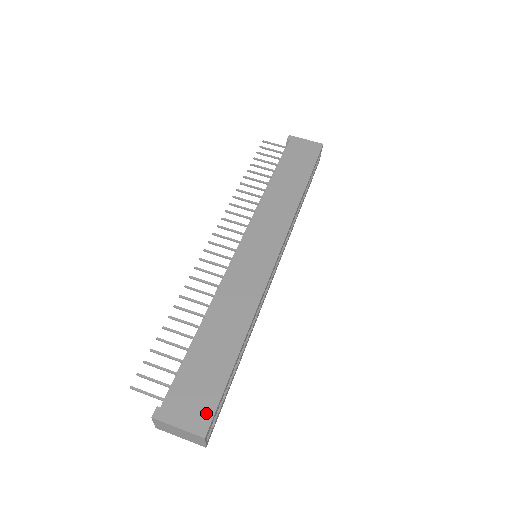
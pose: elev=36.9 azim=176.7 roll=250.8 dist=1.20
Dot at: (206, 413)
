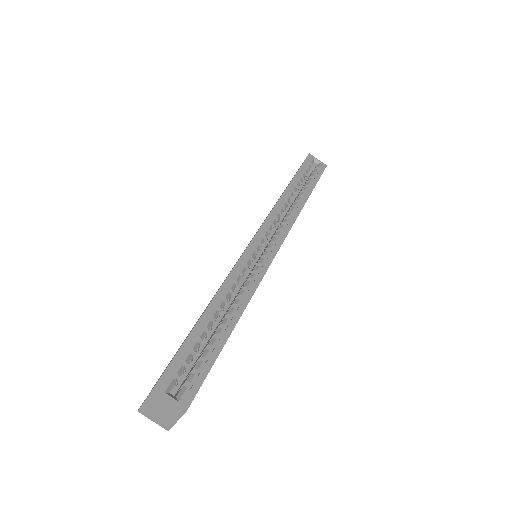
Dot at: (163, 372)
